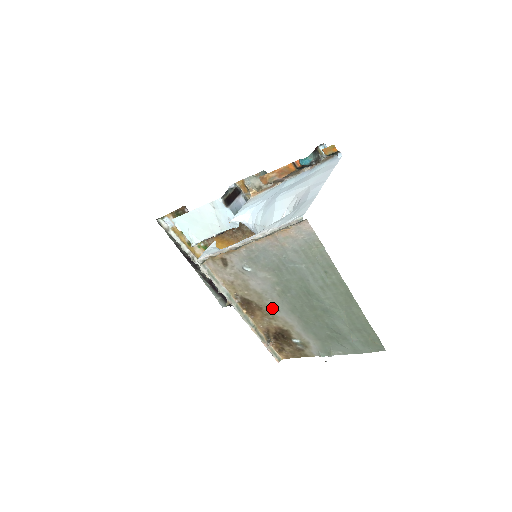
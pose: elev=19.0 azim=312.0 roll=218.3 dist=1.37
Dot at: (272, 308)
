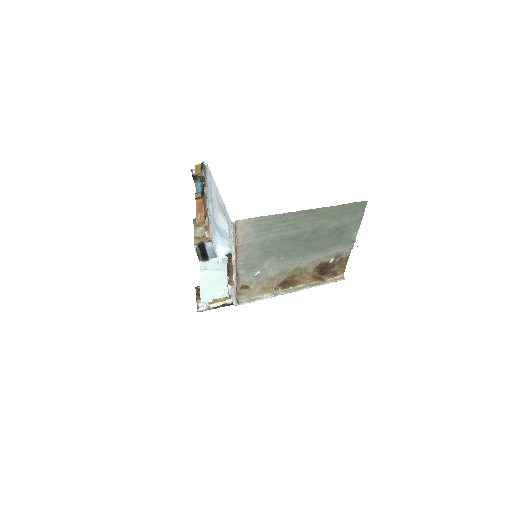
Dot at: (297, 268)
